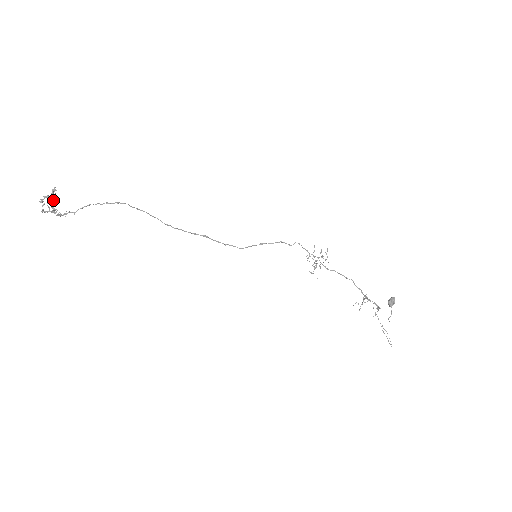
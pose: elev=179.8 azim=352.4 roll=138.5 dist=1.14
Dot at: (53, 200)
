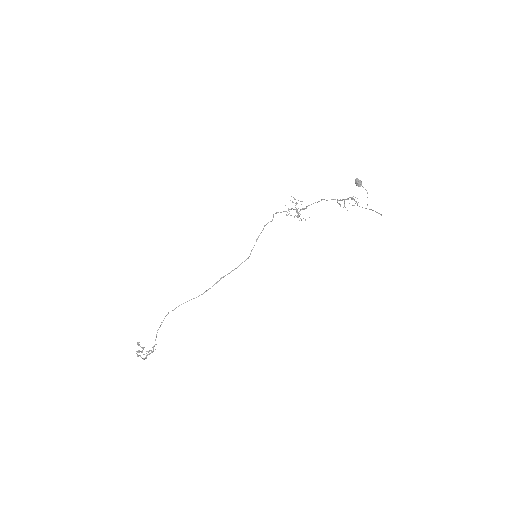
Dot at: (143, 349)
